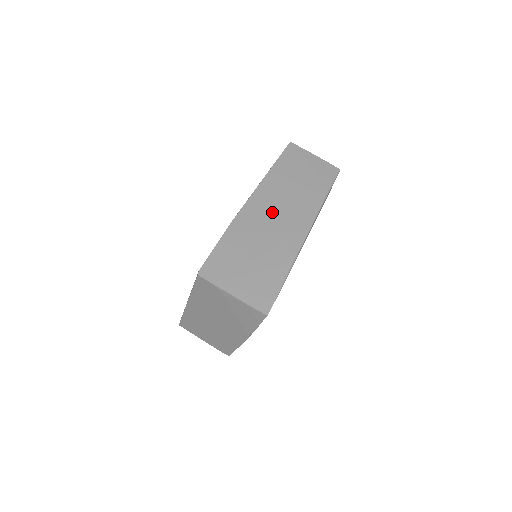
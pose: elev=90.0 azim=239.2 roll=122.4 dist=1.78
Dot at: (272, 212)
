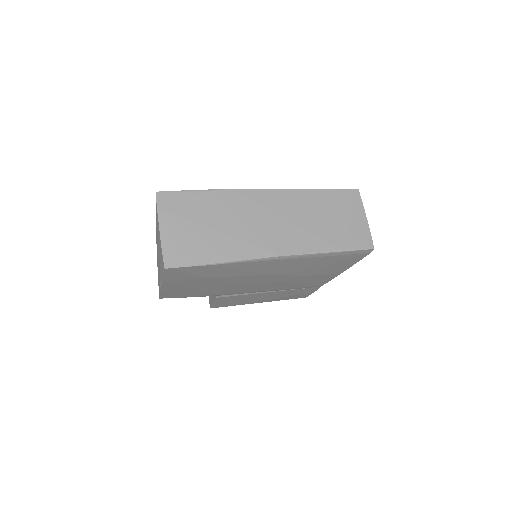
Dot at: (268, 214)
